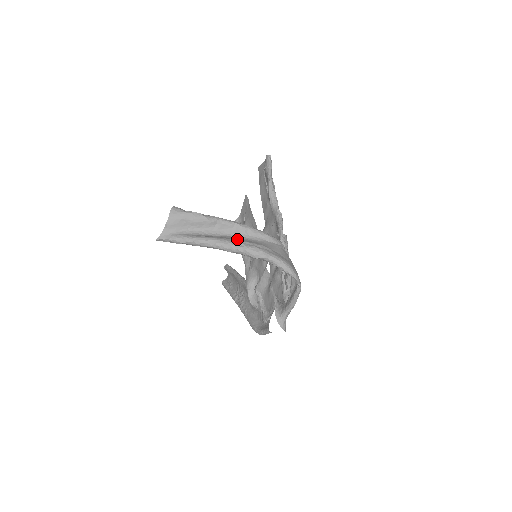
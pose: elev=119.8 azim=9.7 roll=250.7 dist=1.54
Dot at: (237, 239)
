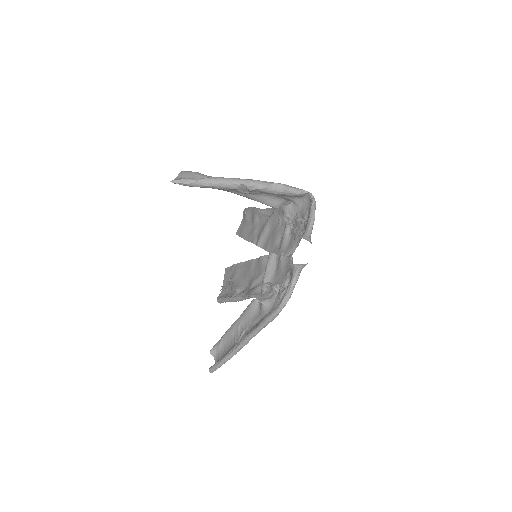
Dot at: occluded
